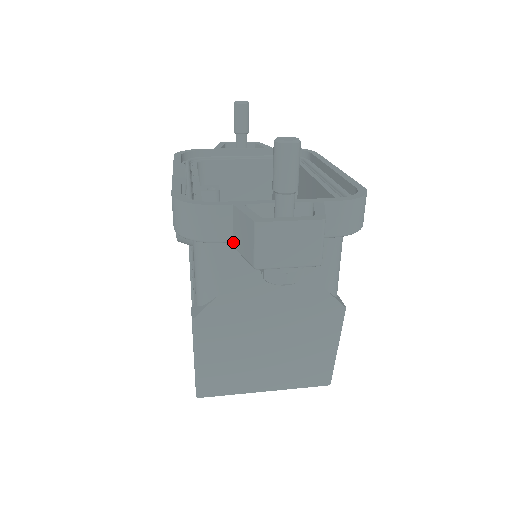
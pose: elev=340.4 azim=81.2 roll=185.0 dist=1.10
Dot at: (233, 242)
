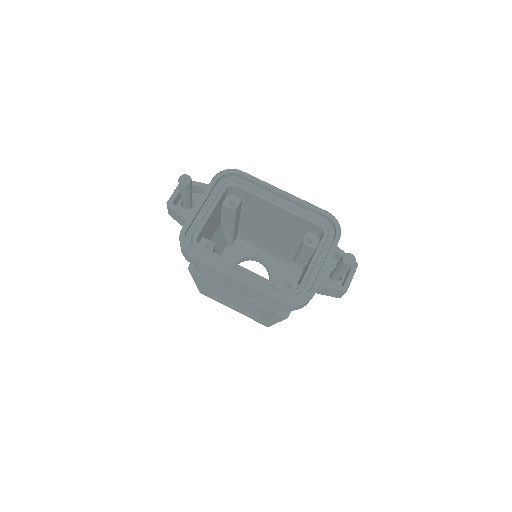
Dot at: occluded
